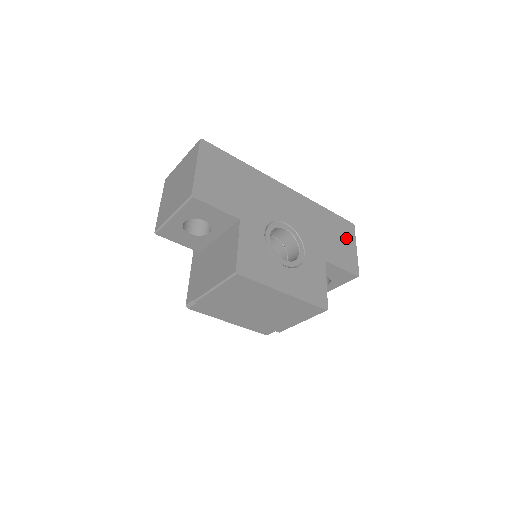
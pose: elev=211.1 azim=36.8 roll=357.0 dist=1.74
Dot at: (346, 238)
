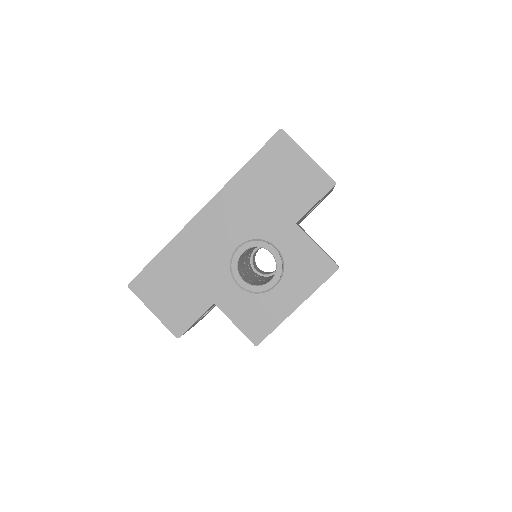
Dot at: (289, 162)
